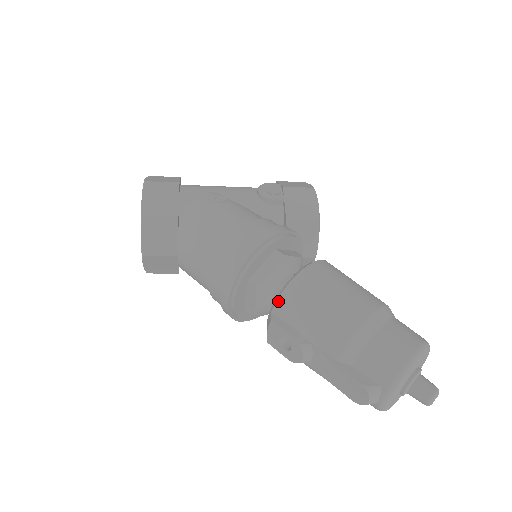
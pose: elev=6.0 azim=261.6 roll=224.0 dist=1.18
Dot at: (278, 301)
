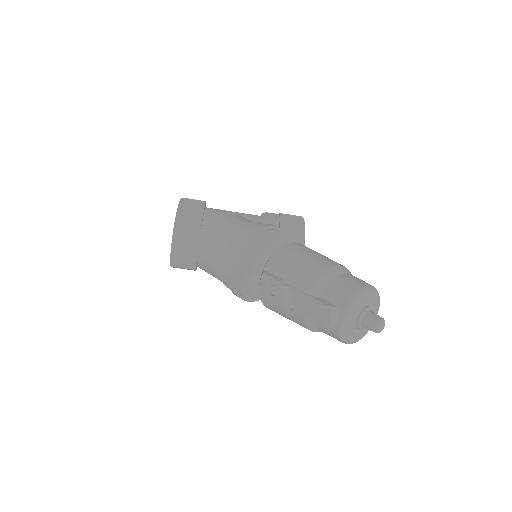
Dot at: (269, 261)
